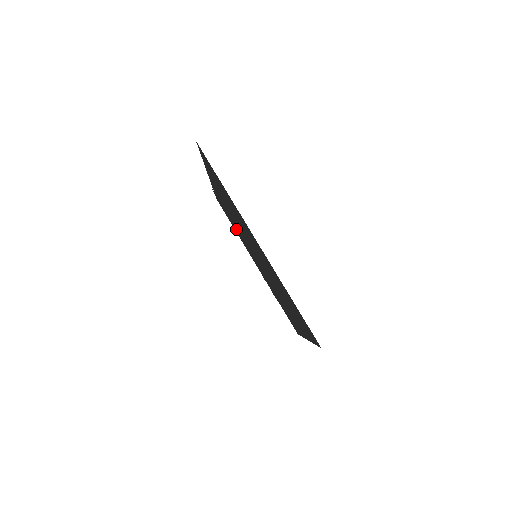
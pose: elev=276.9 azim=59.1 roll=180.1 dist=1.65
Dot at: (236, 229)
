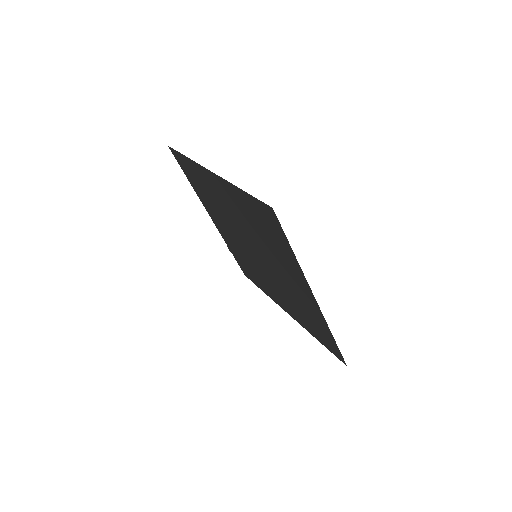
Dot at: (250, 268)
